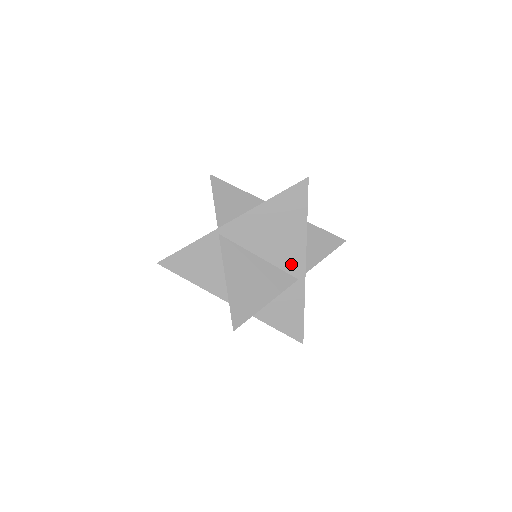
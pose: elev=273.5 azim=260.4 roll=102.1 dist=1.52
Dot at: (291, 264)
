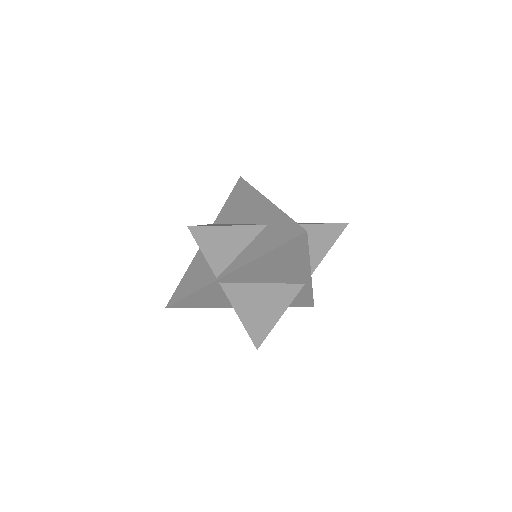
Dot at: (297, 279)
